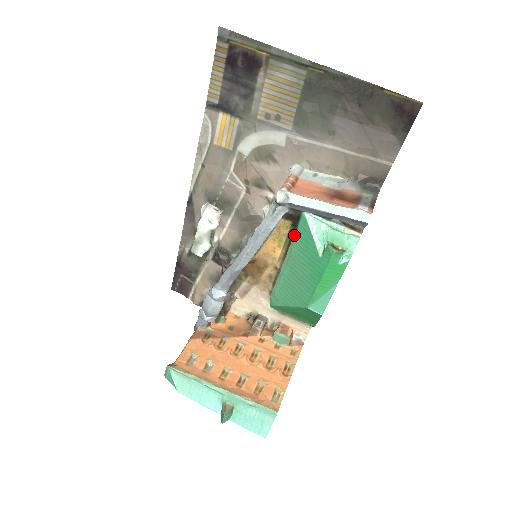
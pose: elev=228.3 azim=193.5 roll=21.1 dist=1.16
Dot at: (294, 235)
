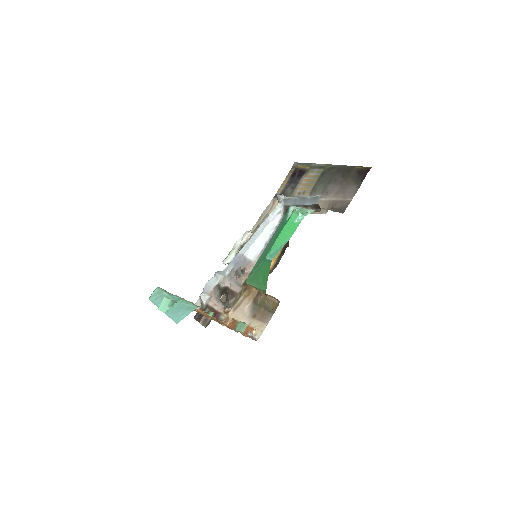
Dot at: (280, 223)
